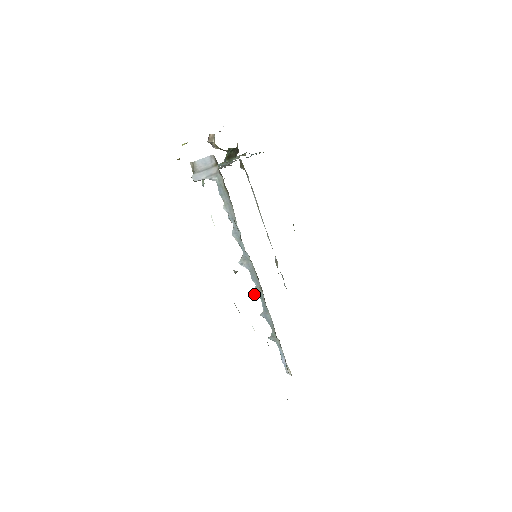
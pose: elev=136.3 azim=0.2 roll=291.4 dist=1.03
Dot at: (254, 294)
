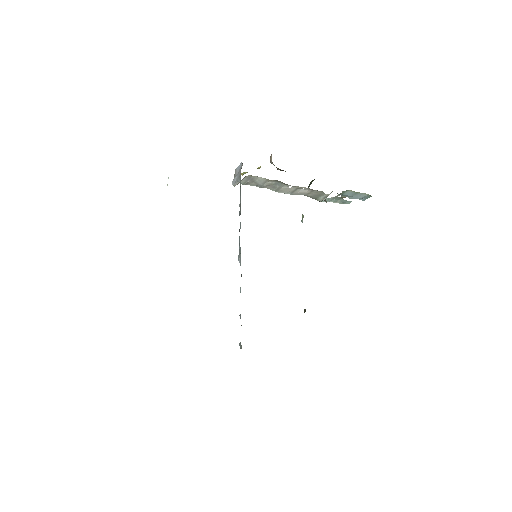
Dot at: (240, 291)
